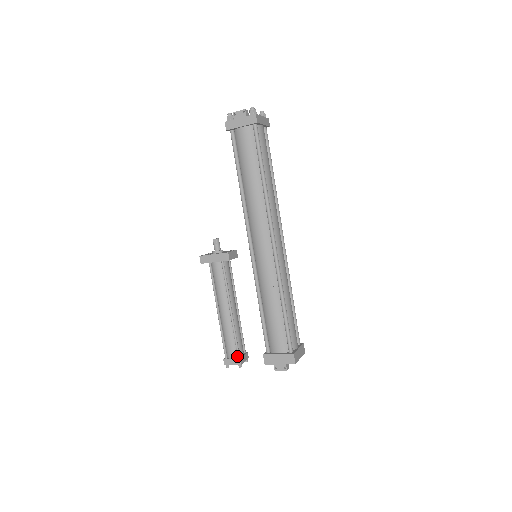
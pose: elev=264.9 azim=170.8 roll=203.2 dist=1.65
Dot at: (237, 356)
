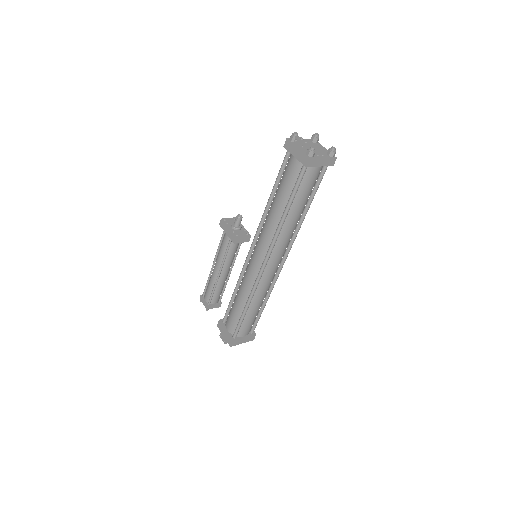
Dot at: (208, 302)
